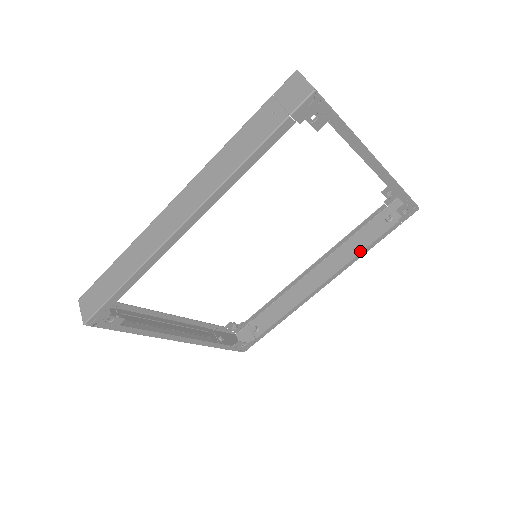
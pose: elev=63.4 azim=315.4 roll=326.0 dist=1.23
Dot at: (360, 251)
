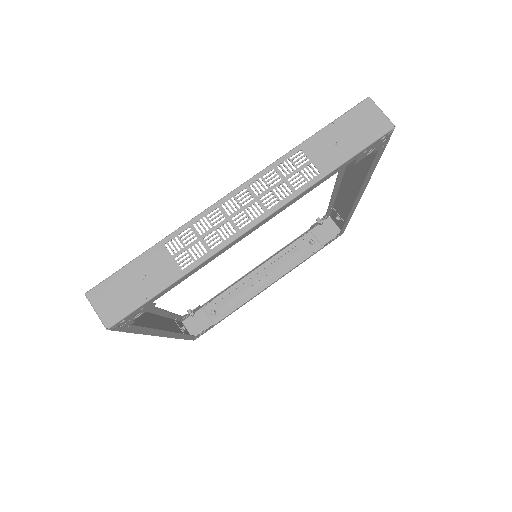
Dot at: (368, 168)
